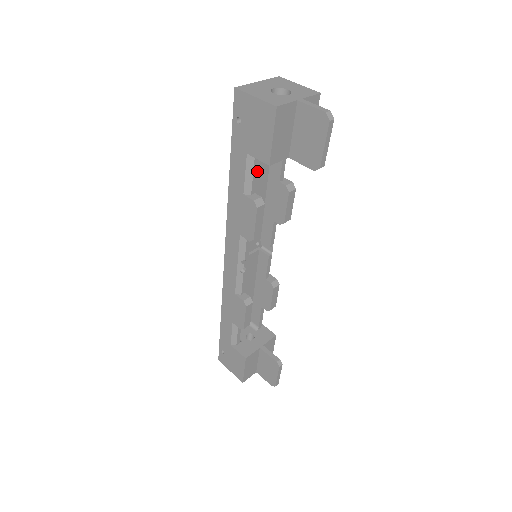
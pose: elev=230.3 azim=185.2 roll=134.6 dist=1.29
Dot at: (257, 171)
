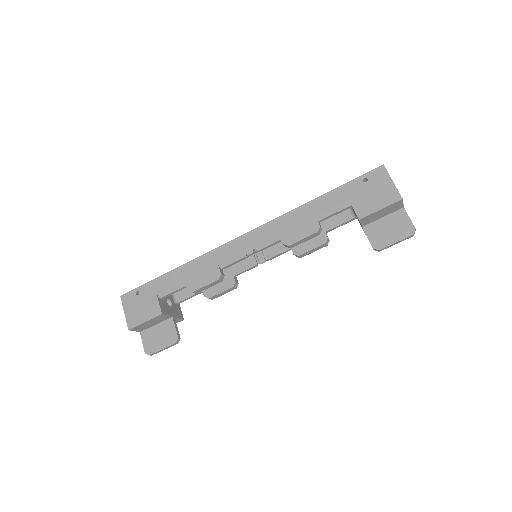
Dot at: occluded
